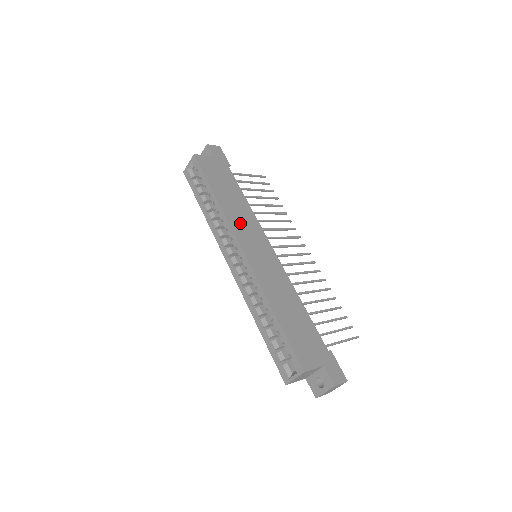
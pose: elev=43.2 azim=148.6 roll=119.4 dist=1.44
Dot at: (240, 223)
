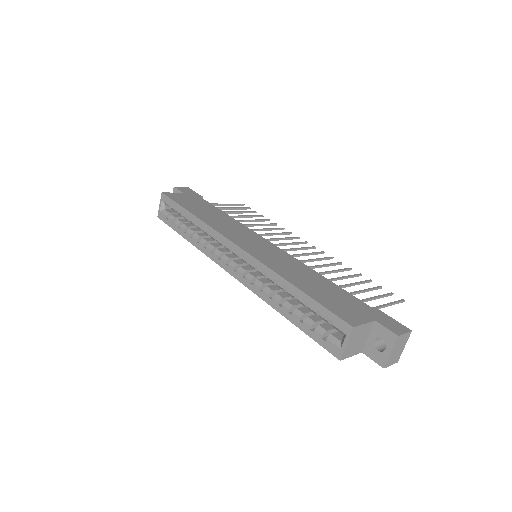
Dot at: (227, 229)
